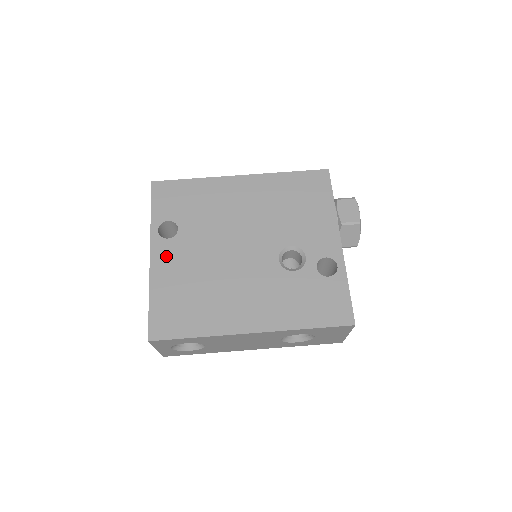
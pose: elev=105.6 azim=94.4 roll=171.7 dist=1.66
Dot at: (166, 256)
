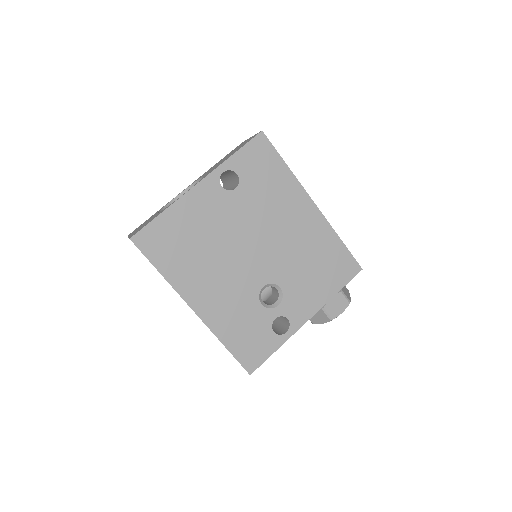
Dot at: (206, 197)
